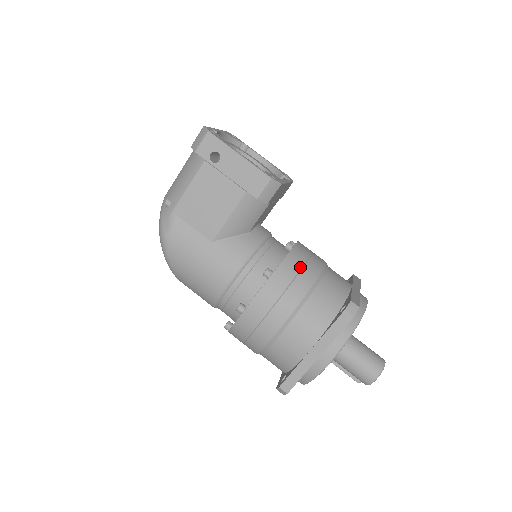
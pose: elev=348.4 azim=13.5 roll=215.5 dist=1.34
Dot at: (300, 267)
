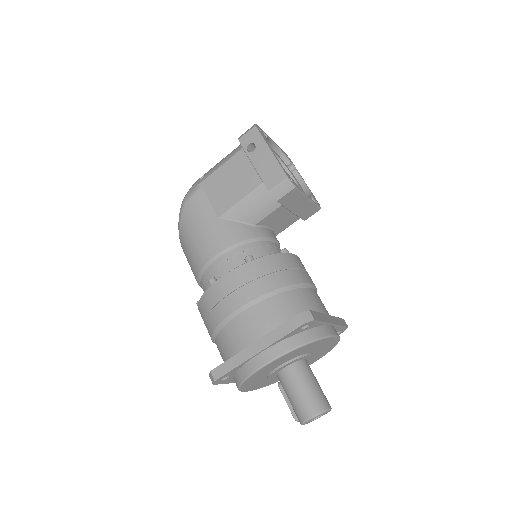
Dot at: (282, 268)
